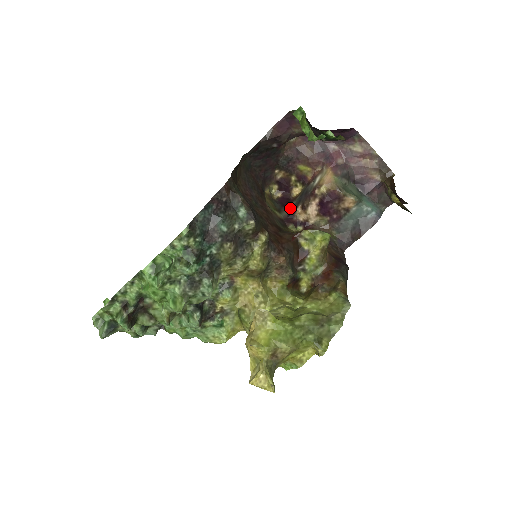
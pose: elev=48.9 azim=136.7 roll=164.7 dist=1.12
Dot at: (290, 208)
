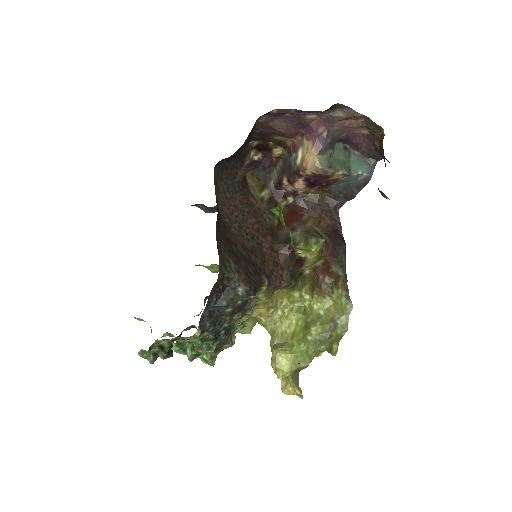
Dot at: (275, 176)
